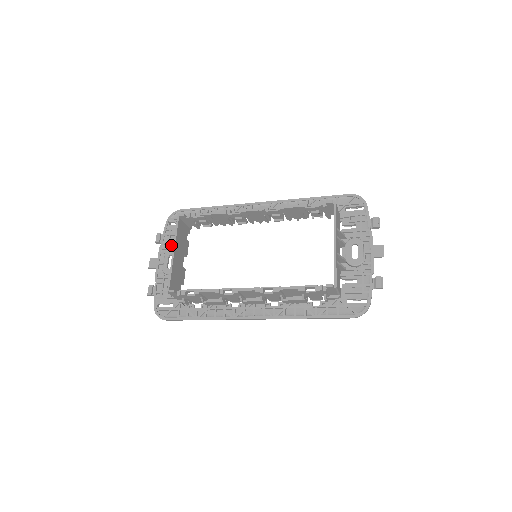
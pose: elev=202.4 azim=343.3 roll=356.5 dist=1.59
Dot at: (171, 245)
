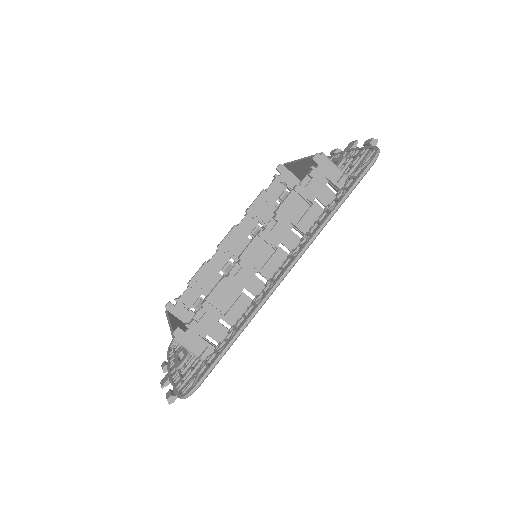
Dot at: occluded
